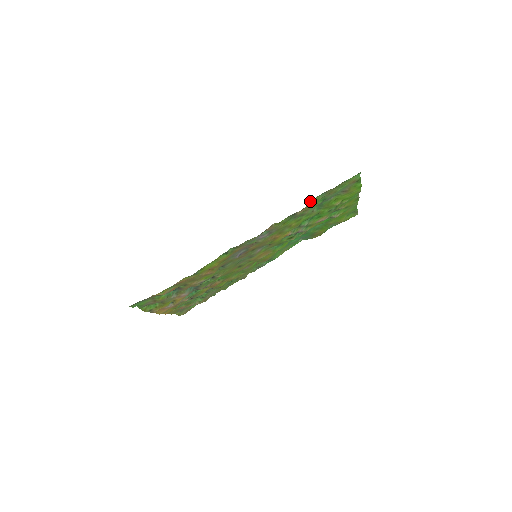
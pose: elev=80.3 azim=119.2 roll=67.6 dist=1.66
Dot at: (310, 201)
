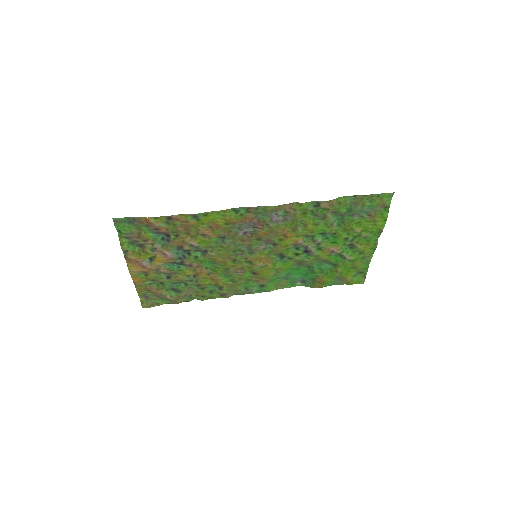
Dot at: (338, 198)
